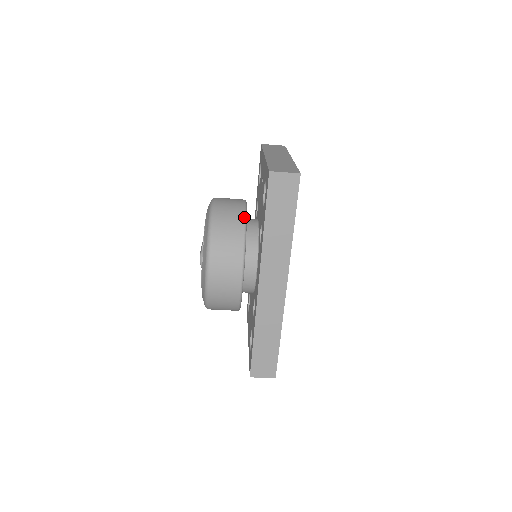
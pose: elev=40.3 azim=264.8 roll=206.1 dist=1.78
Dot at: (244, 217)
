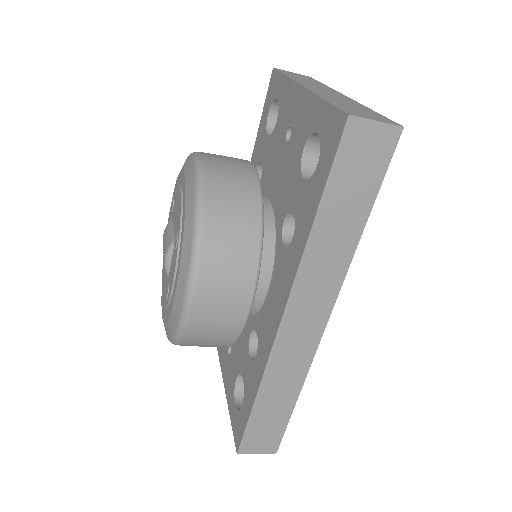
Dot at: (259, 195)
